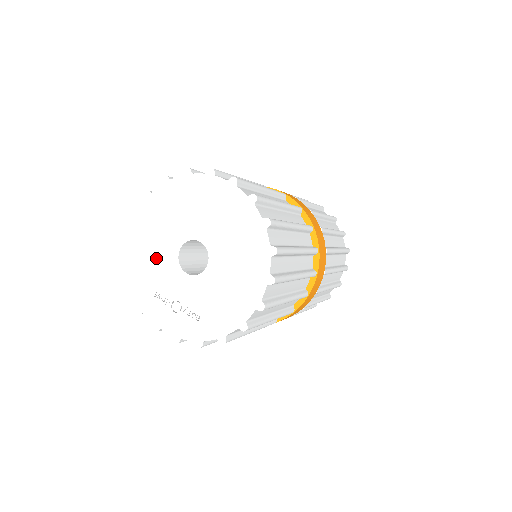
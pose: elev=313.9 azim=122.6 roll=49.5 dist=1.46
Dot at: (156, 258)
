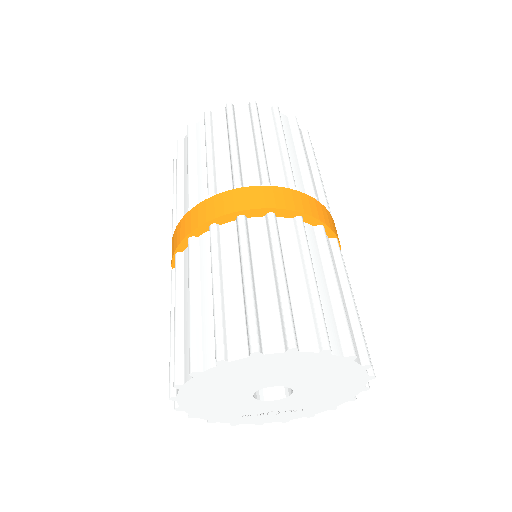
Dot at: (228, 406)
